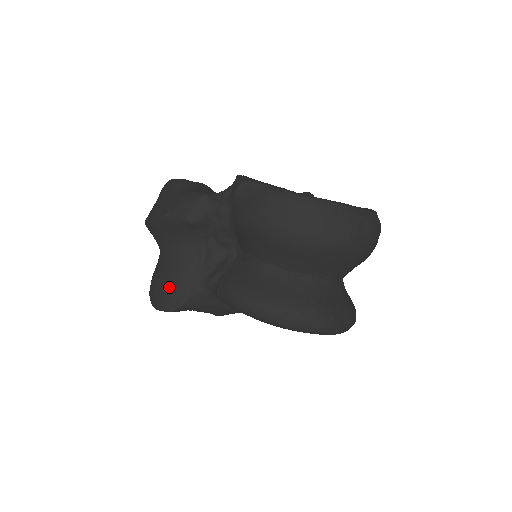
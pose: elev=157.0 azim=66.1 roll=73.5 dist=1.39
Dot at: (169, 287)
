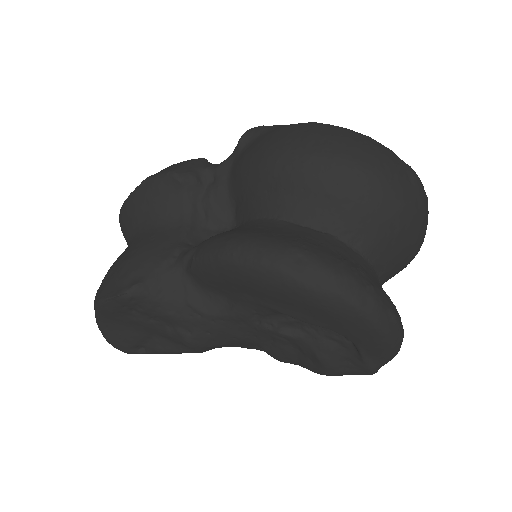
Dot at: (127, 265)
